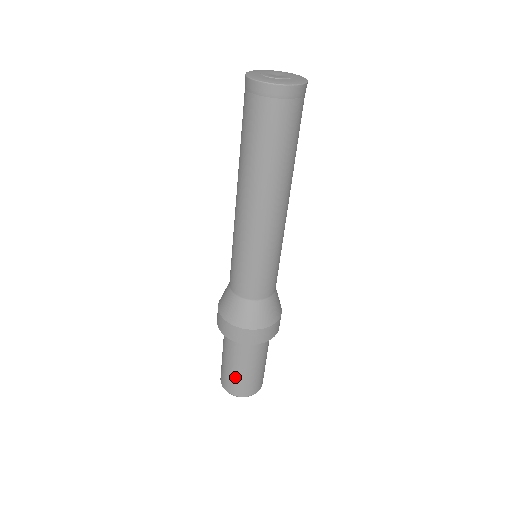
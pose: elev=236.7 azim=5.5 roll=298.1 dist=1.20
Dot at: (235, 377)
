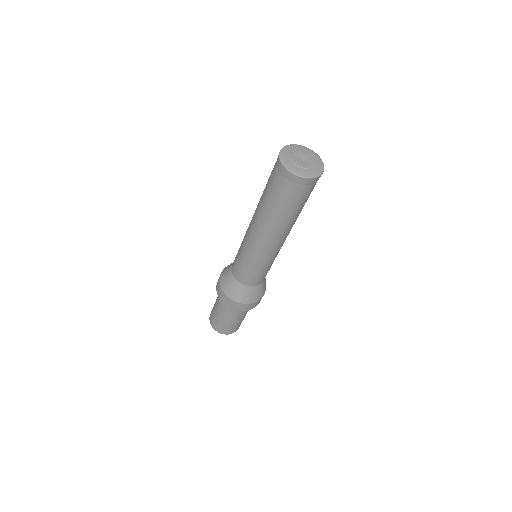
Dot at: (217, 319)
